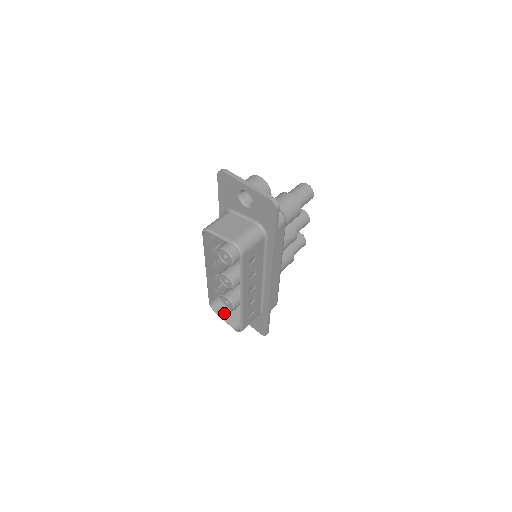
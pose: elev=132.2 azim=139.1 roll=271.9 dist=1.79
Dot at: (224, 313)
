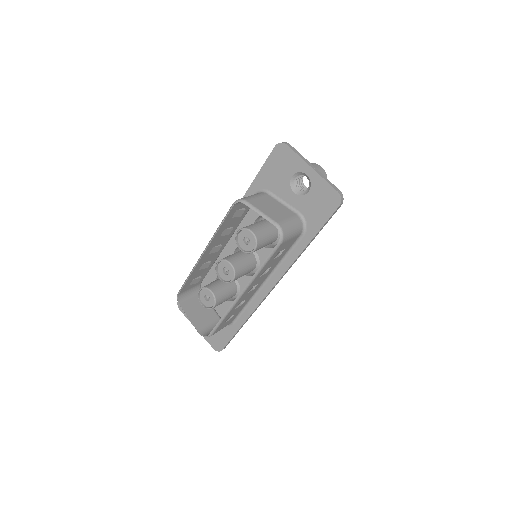
Dot at: (190, 310)
